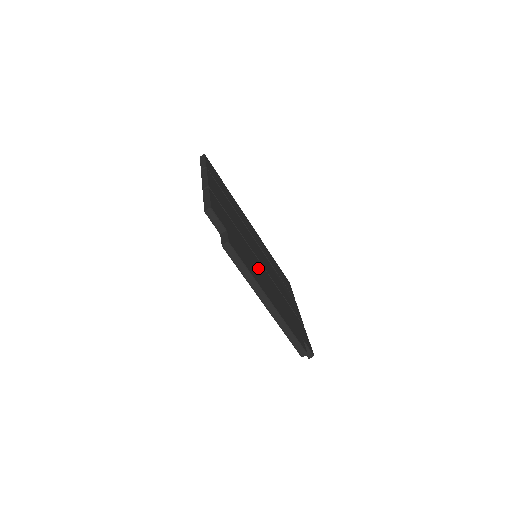
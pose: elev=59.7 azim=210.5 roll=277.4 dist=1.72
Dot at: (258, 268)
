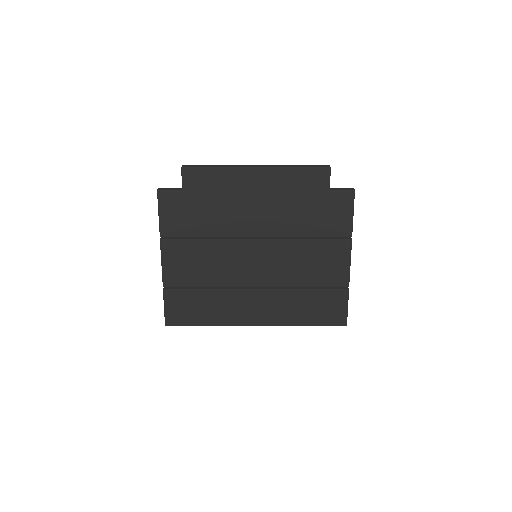
Dot at: occluded
